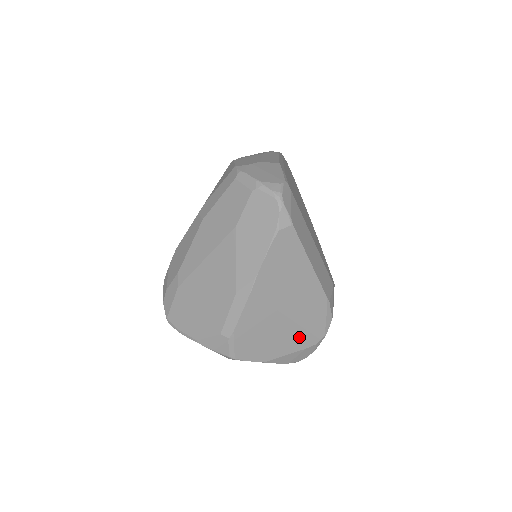
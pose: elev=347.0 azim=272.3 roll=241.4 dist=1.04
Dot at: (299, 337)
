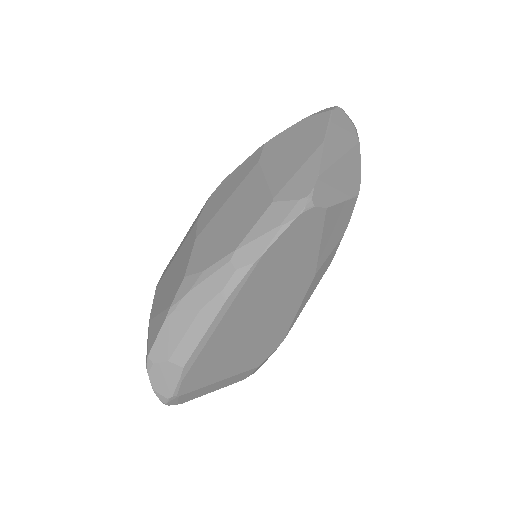
Dot at: occluded
